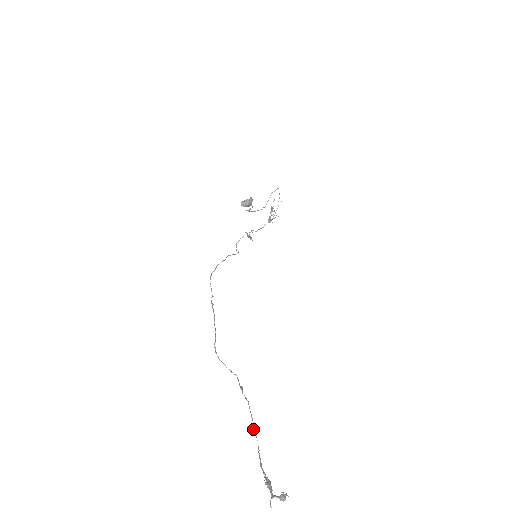
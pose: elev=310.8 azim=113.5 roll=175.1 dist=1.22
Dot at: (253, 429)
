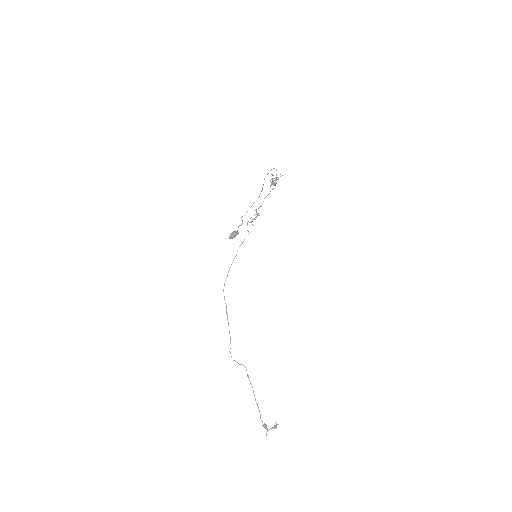
Dot at: occluded
